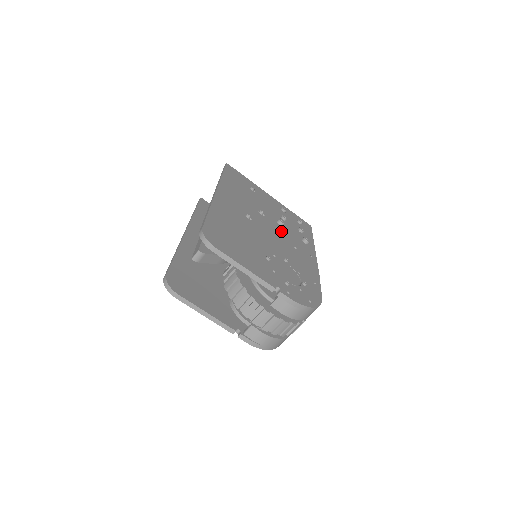
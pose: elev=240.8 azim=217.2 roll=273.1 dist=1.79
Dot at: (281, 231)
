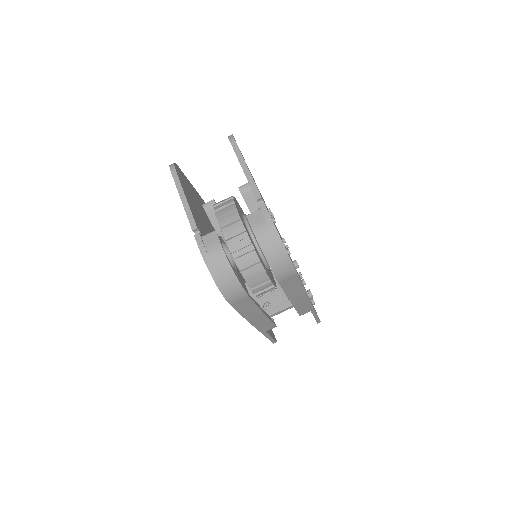
Dot at: occluded
